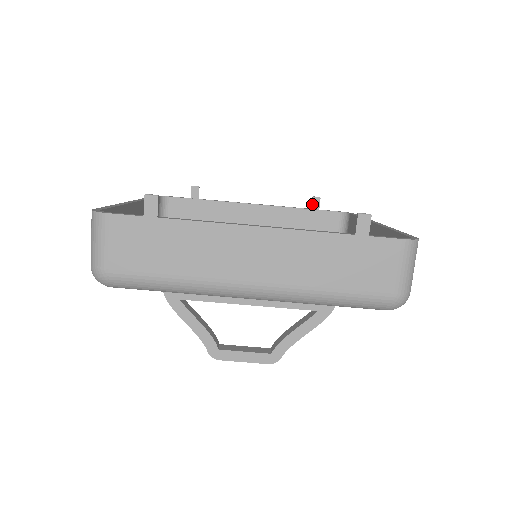
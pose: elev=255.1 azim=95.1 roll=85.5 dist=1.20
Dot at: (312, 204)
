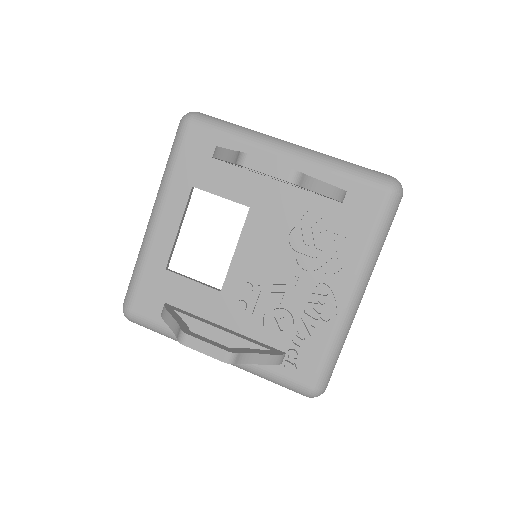
Dot at: occluded
